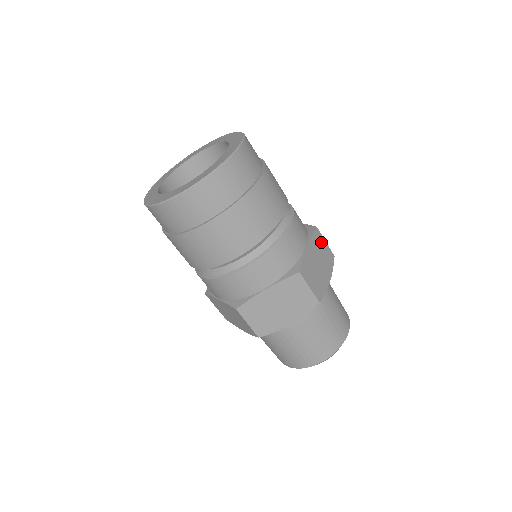
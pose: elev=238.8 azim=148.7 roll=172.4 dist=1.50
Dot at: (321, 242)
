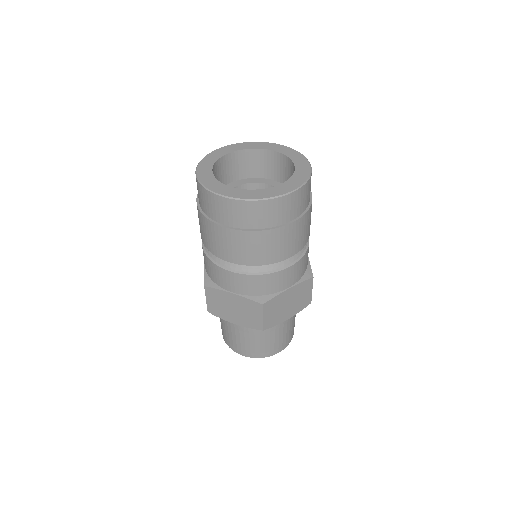
Dot at: occluded
